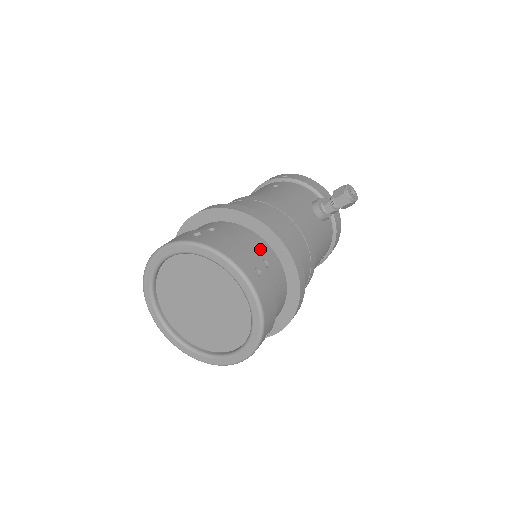
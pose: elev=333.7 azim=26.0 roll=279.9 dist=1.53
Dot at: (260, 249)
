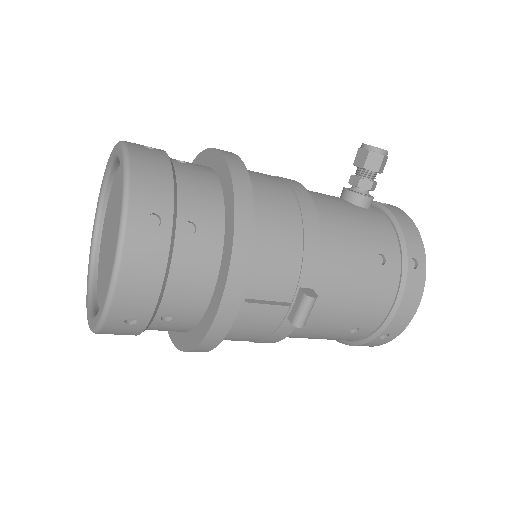
Dot at: occluded
